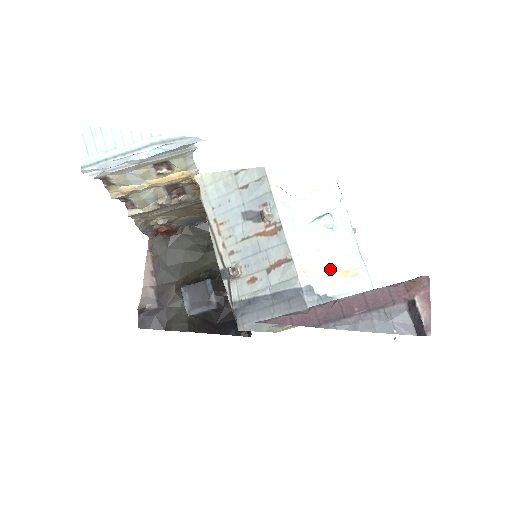
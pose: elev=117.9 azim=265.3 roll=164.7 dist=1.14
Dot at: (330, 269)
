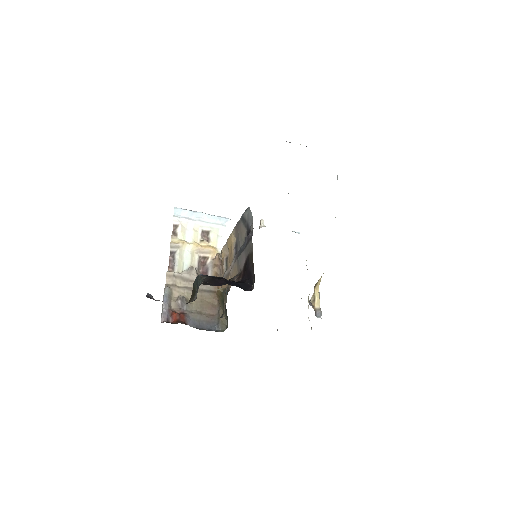
Dot at: occluded
